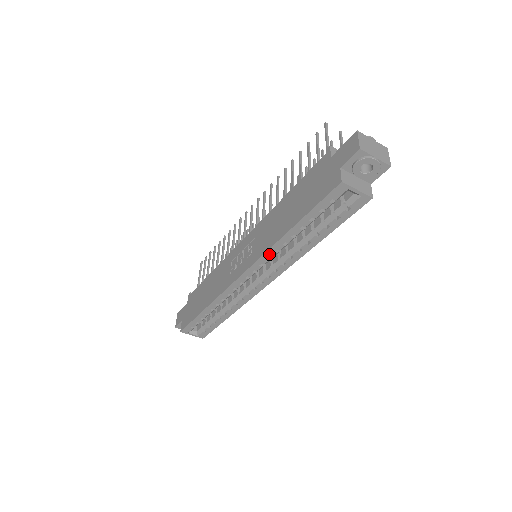
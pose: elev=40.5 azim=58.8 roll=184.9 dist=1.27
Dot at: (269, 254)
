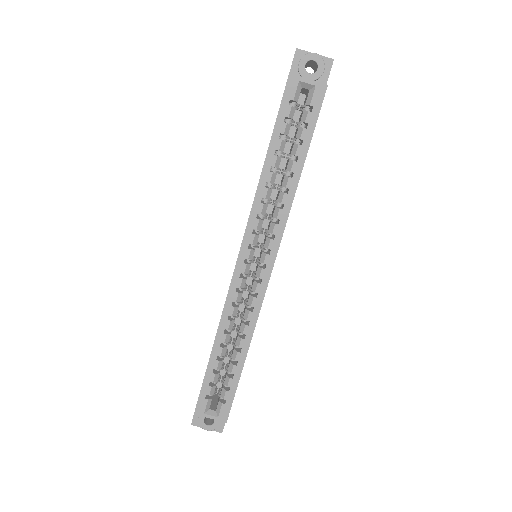
Dot at: (256, 209)
